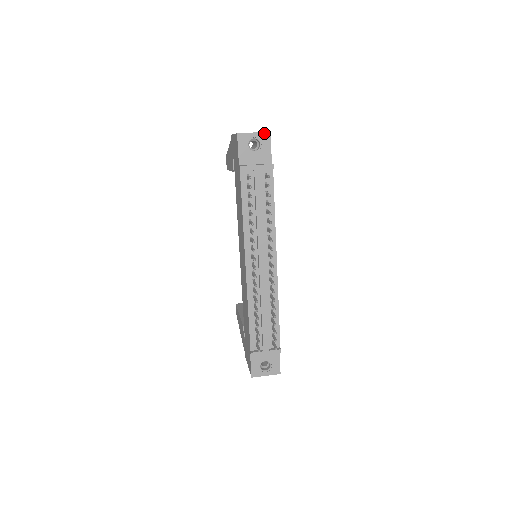
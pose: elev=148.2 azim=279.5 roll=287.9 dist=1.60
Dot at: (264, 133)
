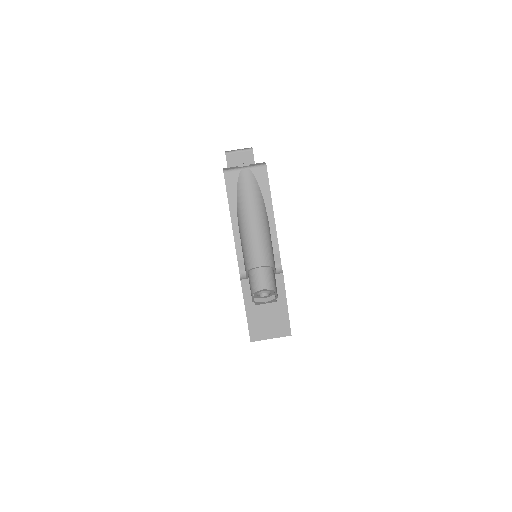
Dot at: (283, 336)
